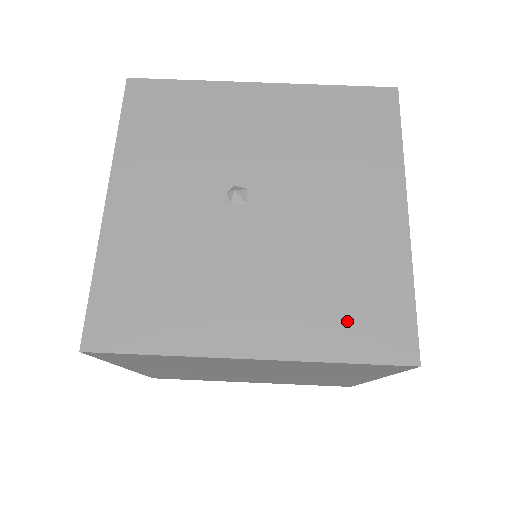
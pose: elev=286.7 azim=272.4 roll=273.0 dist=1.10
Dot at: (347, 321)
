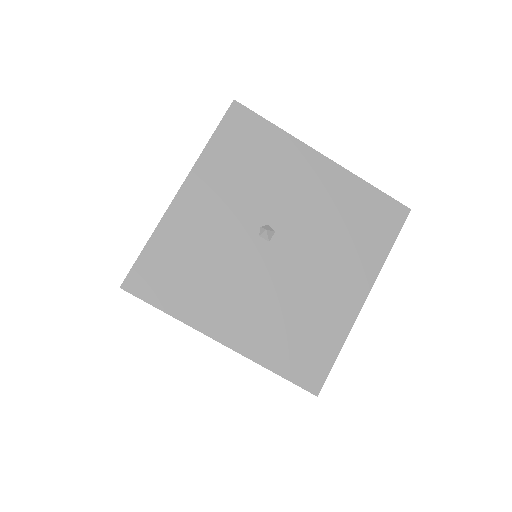
Dot at: (291, 350)
